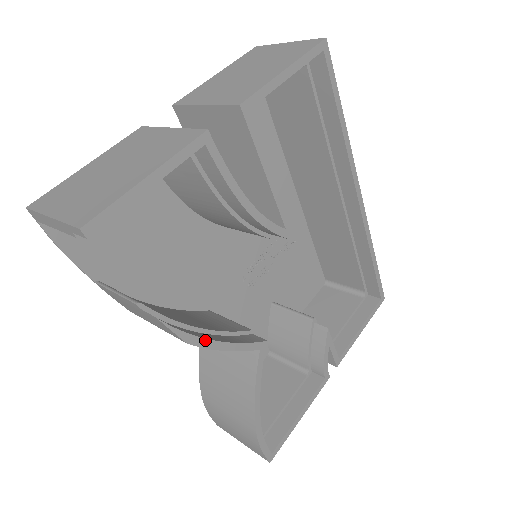
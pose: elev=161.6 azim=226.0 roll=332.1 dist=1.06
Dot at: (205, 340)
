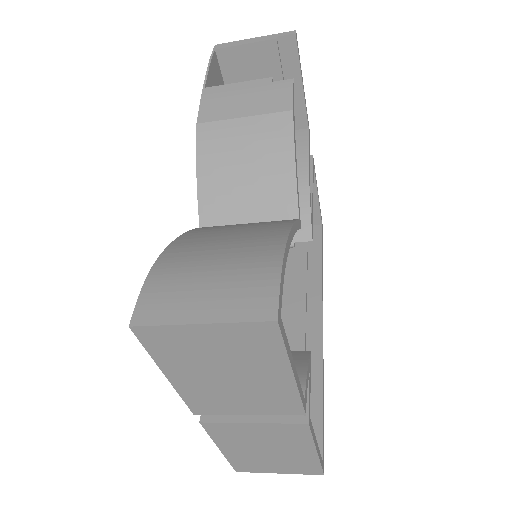
Dot at: occluded
